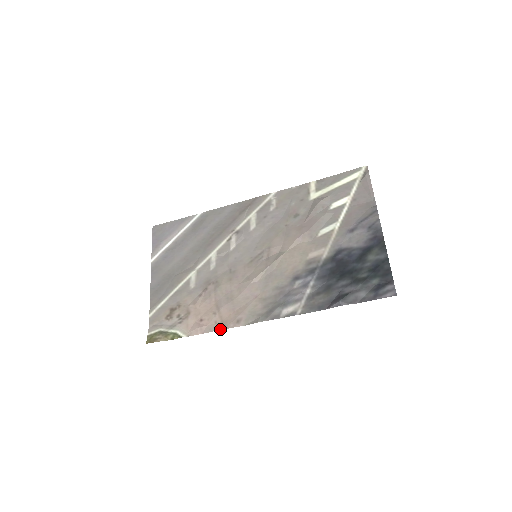
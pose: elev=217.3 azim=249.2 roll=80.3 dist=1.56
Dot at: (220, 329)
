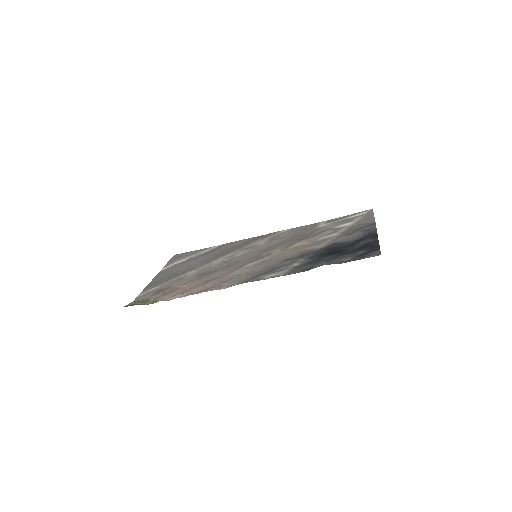
Dot at: (200, 292)
